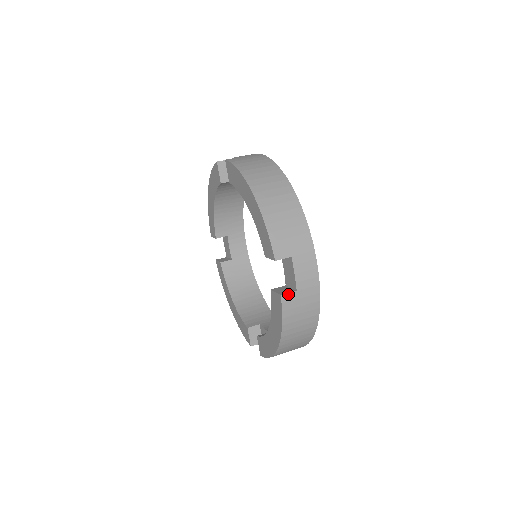
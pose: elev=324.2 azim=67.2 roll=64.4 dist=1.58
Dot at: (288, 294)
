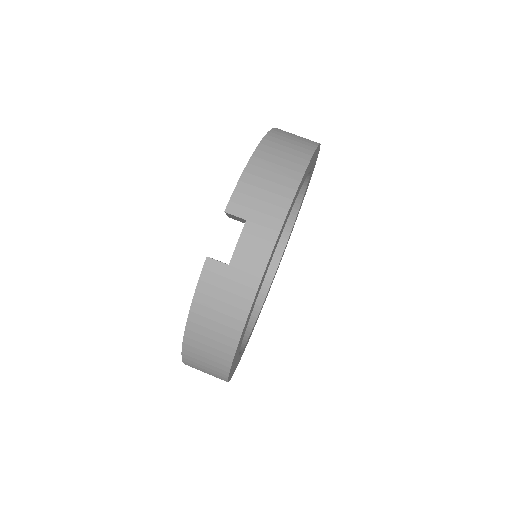
Dot at: (216, 262)
